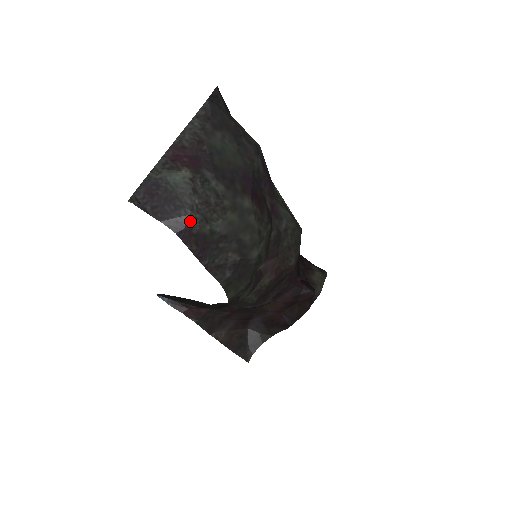
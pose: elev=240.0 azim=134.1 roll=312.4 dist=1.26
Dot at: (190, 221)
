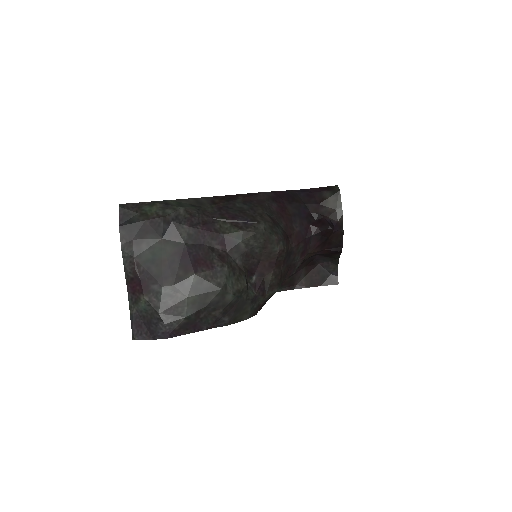
Dot at: (169, 327)
